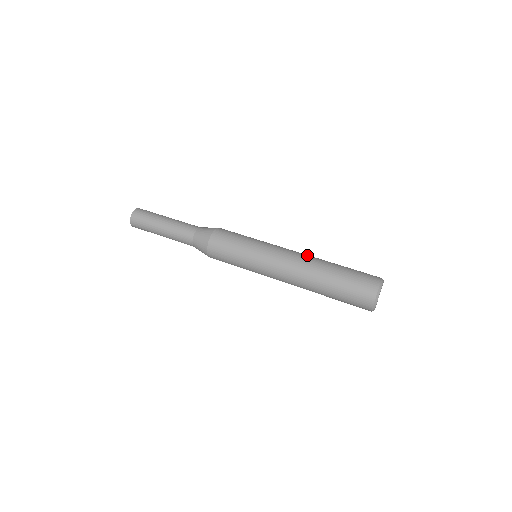
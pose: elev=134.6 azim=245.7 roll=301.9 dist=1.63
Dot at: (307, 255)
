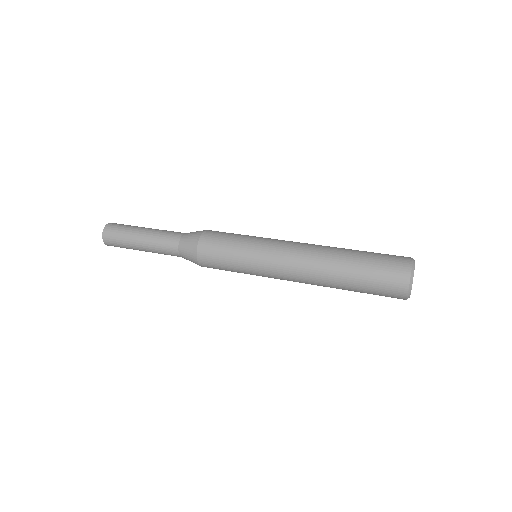
Dot at: occluded
